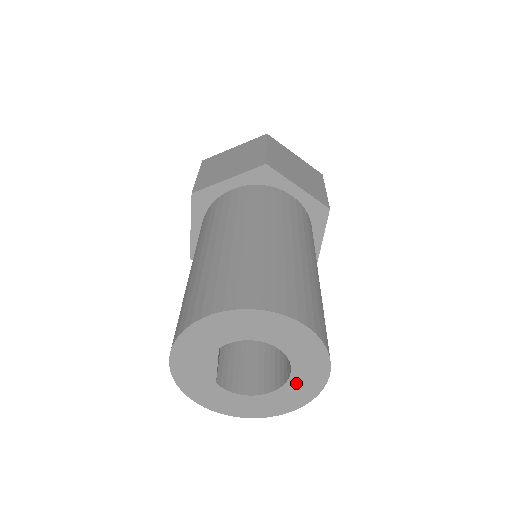
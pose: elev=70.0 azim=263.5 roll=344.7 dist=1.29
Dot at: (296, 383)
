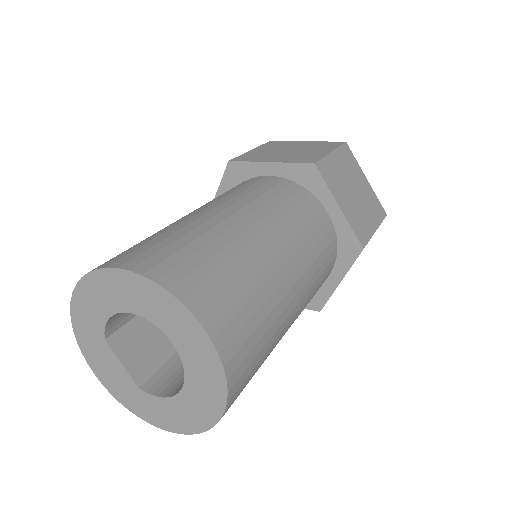
Dot at: (190, 358)
